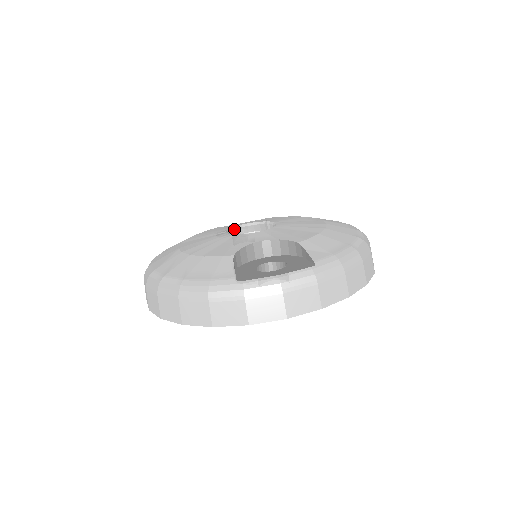
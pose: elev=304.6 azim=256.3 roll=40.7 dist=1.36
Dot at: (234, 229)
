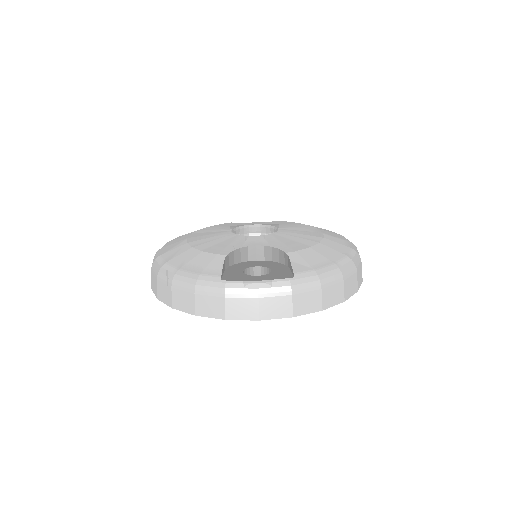
Dot at: (241, 228)
